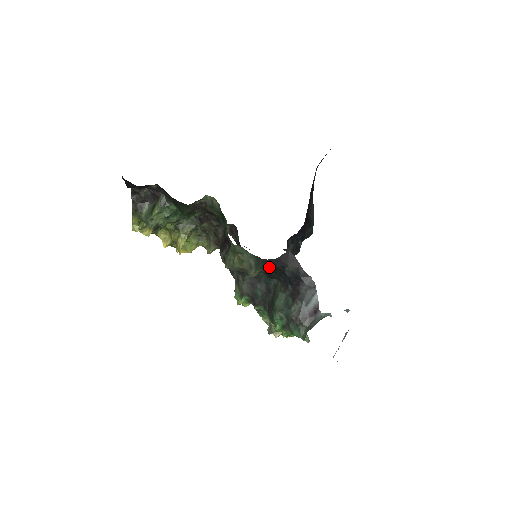
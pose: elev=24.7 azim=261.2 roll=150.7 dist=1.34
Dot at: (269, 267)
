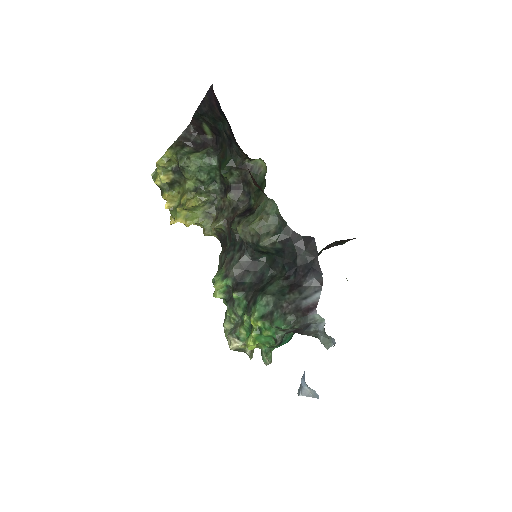
Dot at: (286, 243)
